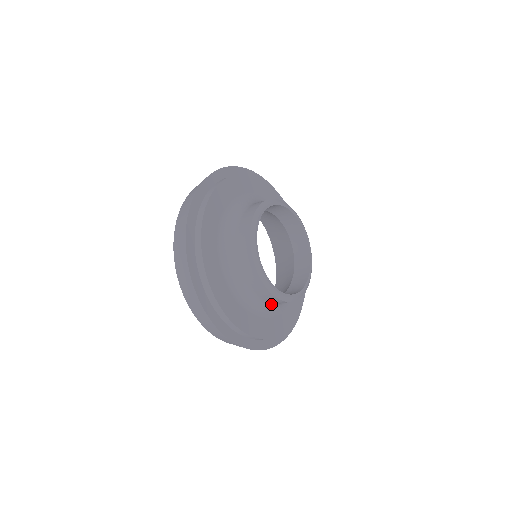
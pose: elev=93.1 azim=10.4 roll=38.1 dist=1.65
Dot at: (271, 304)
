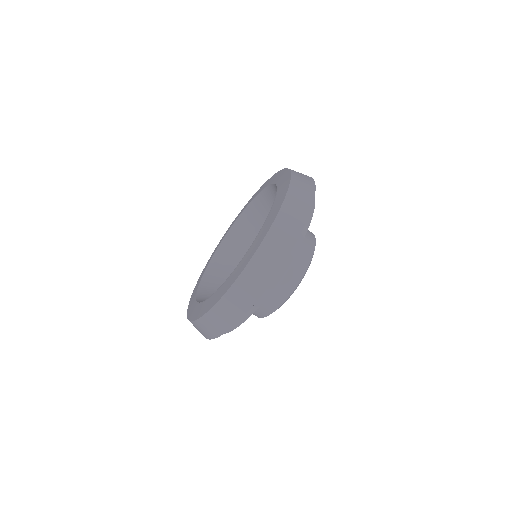
Dot at: occluded
